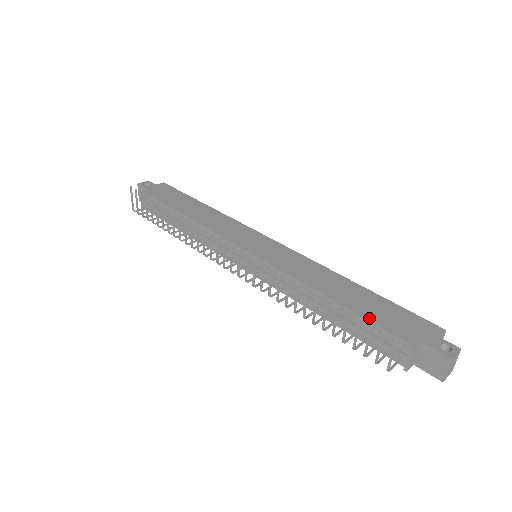
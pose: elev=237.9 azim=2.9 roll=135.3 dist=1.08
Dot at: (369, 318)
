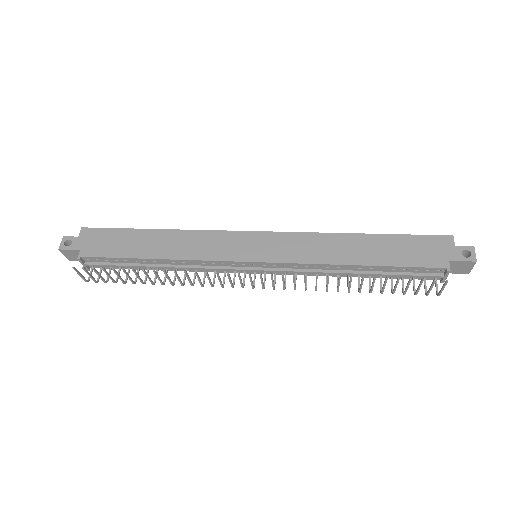
Dot at: (402, 265)
